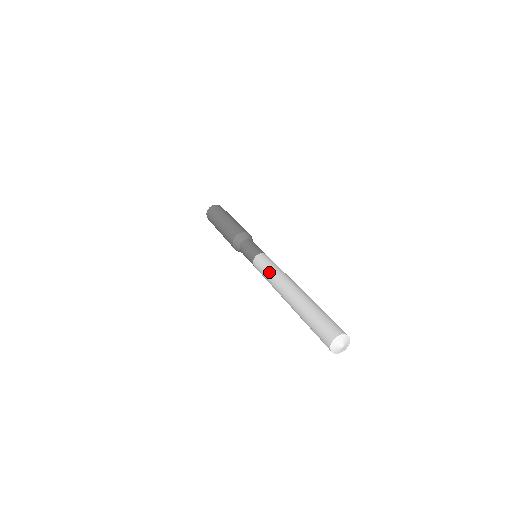
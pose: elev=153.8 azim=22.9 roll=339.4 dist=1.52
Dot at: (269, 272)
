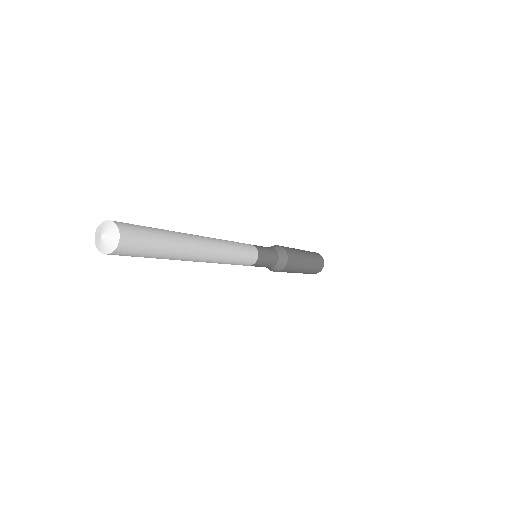
Dot at: occluded
